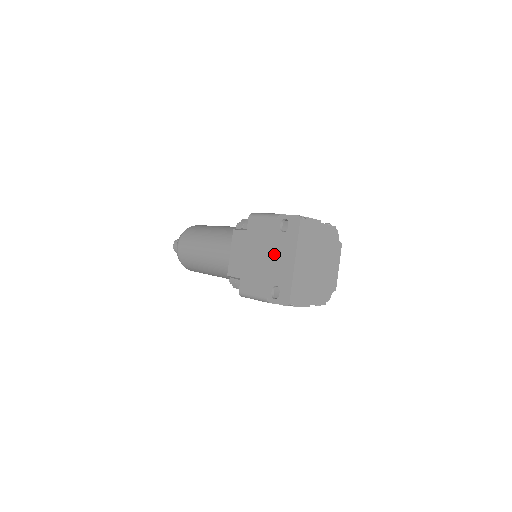
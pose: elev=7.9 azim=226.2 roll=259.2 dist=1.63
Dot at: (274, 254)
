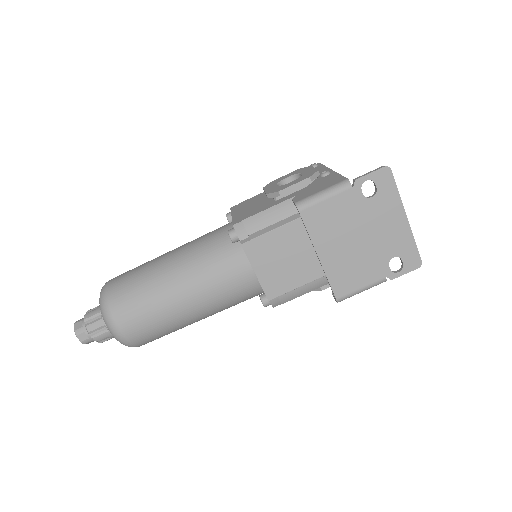
Dot at: (371, 228)
